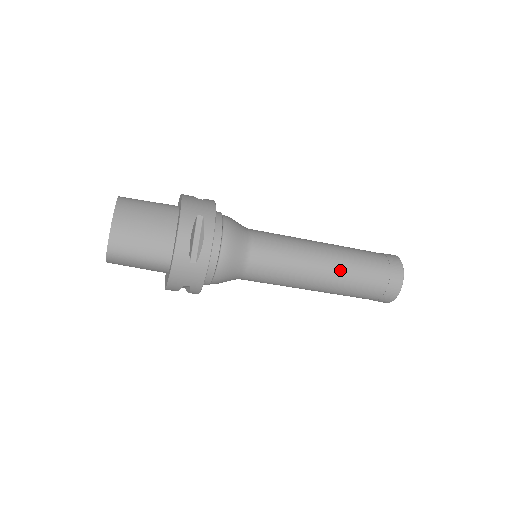
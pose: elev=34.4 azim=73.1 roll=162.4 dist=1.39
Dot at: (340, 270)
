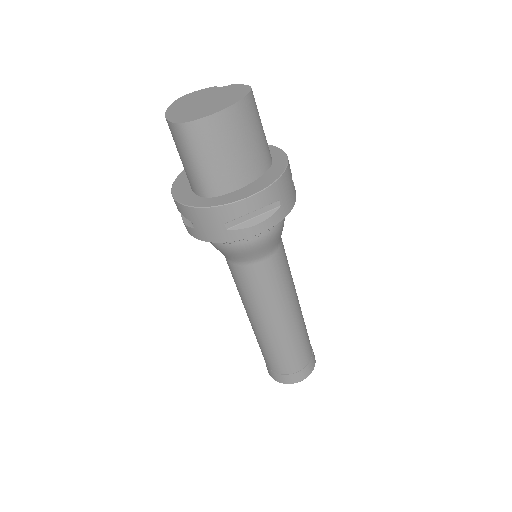
Dot at: (284, 337)
